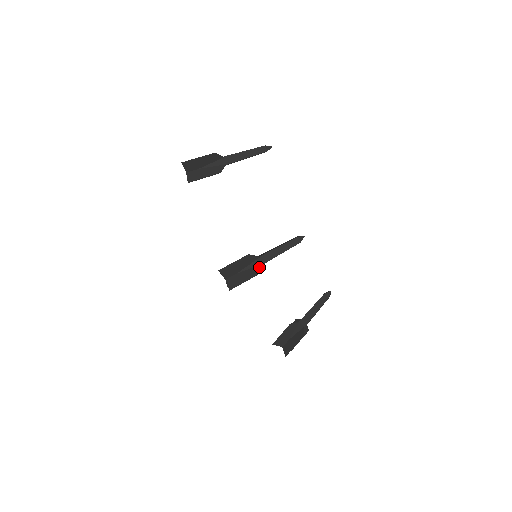
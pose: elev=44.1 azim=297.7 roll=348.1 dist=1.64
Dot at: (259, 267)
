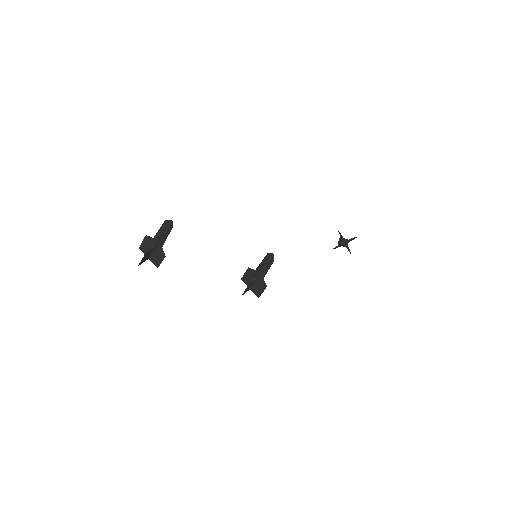
Dot at: (262, 282)
